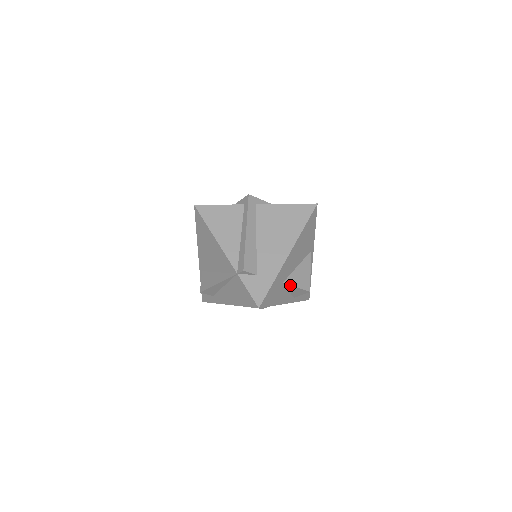
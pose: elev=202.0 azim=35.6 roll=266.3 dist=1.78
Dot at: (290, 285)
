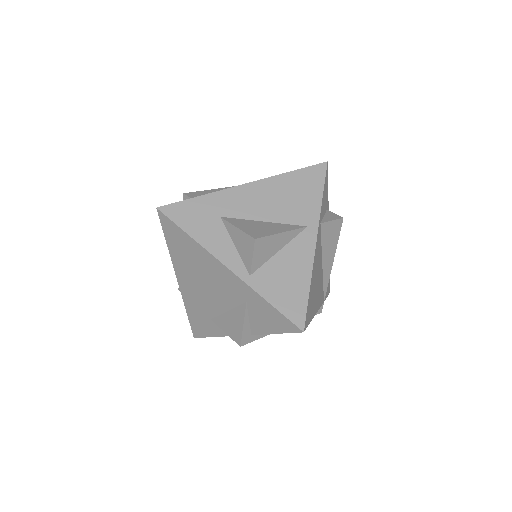
Dot at: (229, 222)
